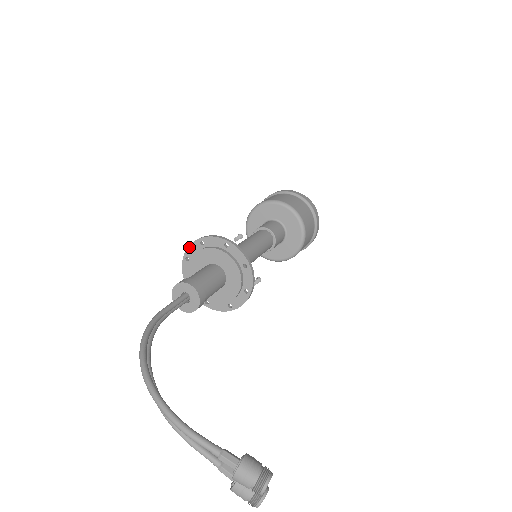
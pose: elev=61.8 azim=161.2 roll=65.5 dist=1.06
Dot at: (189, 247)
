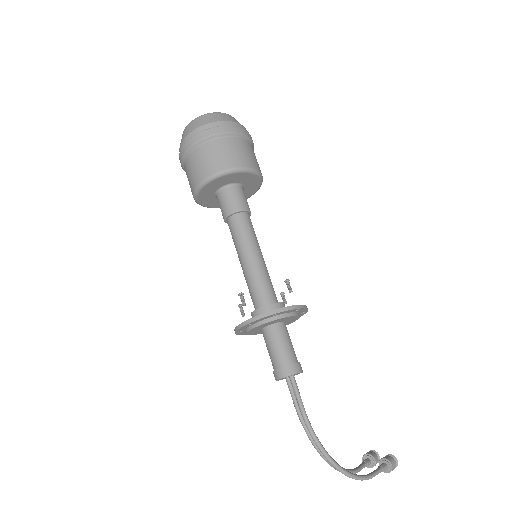
Dot at: (259, 320)
